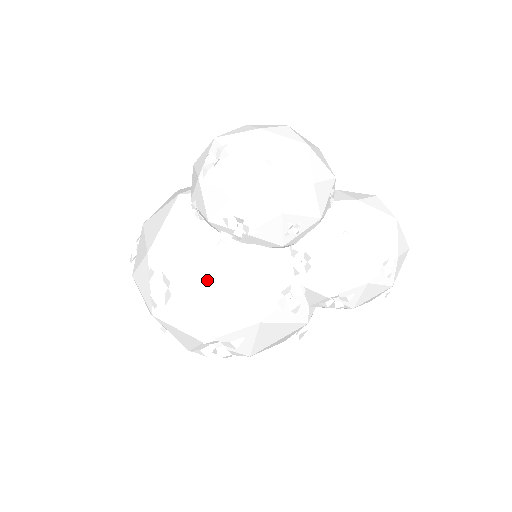
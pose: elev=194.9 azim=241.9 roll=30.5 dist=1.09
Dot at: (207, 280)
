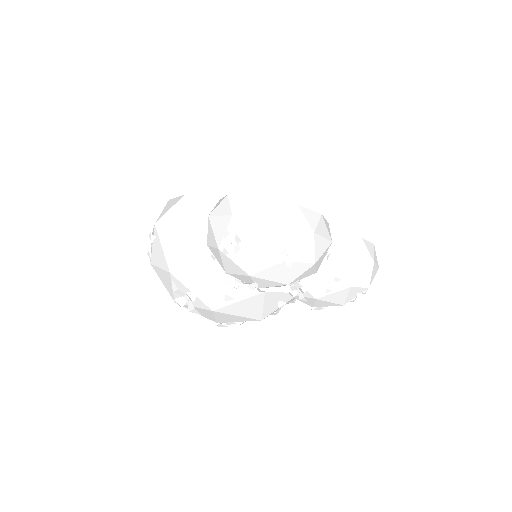
Dot at: (223, 304)
